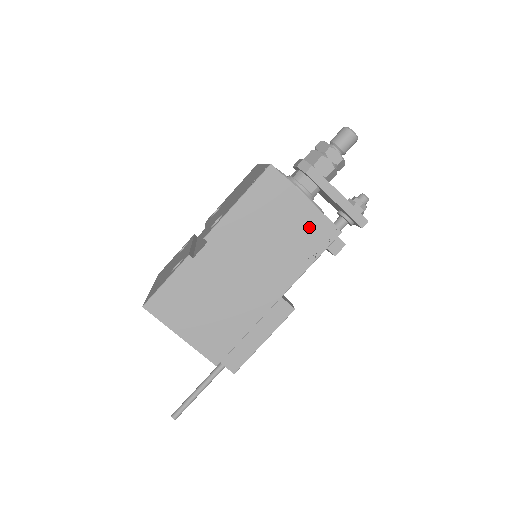
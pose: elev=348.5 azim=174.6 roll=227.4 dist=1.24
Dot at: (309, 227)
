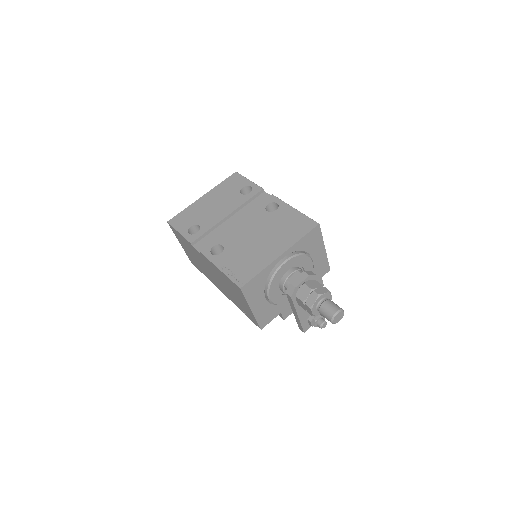
Dot at: (247, 311)
